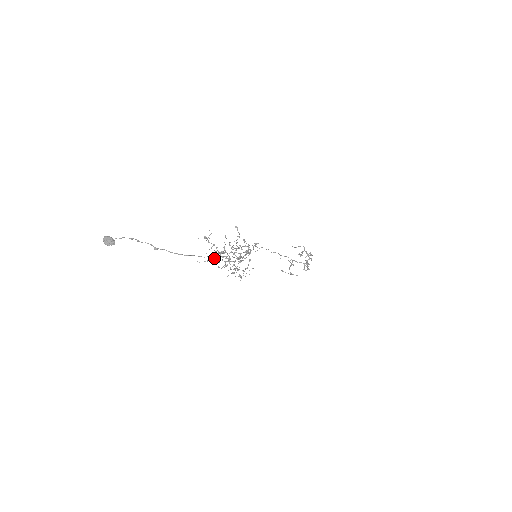
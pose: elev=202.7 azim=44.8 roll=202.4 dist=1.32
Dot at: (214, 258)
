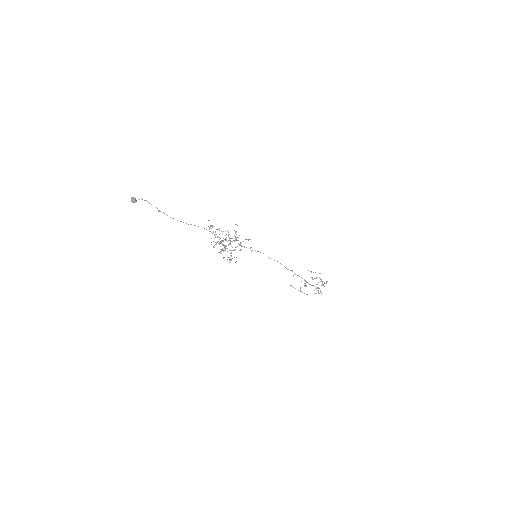
Dot at: (215, 242)
